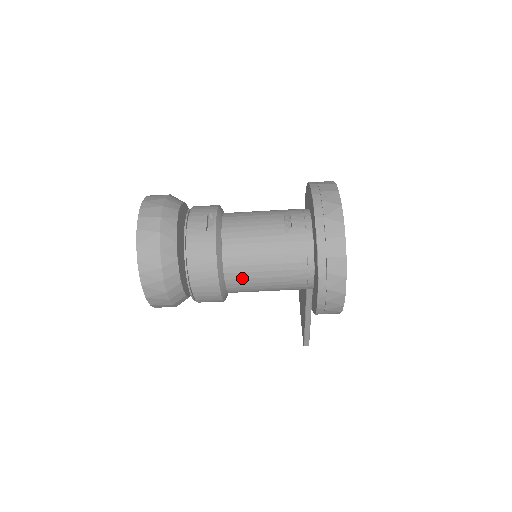
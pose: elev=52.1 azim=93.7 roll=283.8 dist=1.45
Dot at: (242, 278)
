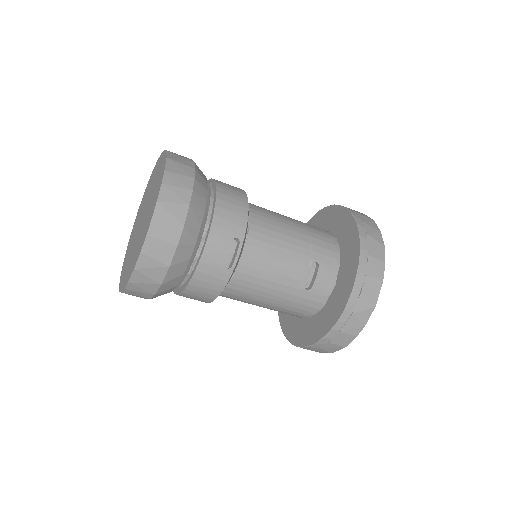
Dot at: (234, 299)
